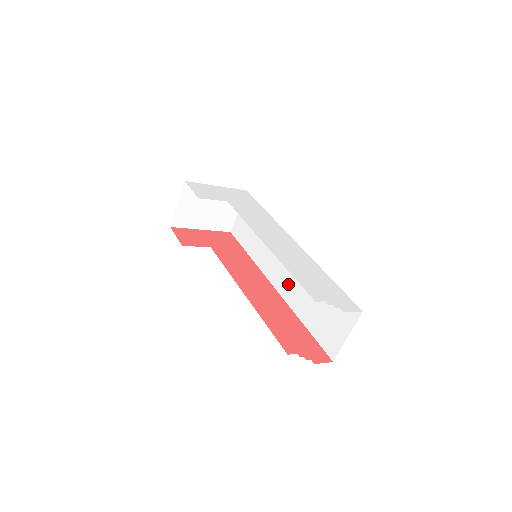
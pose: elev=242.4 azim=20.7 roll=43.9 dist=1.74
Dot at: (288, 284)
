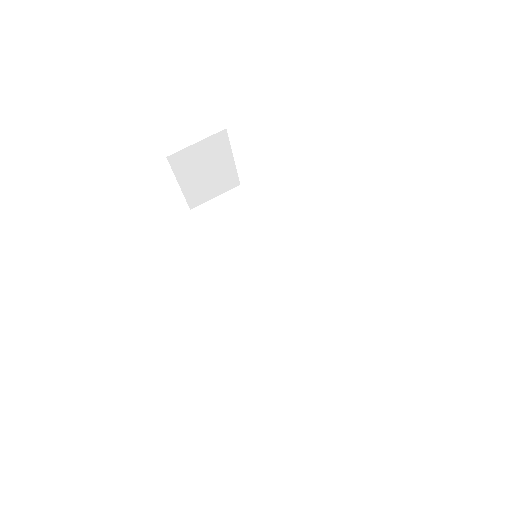
Dot at: (264, 304)
